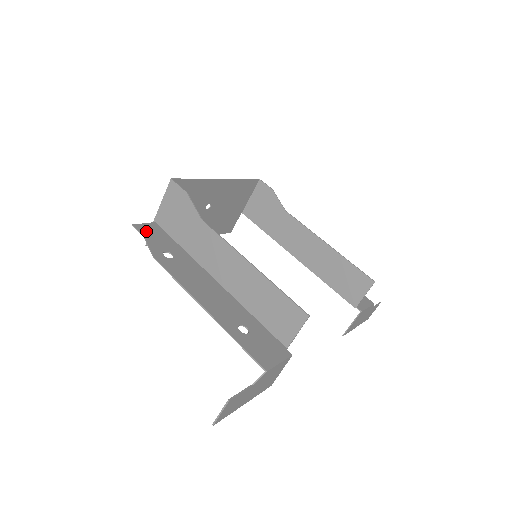
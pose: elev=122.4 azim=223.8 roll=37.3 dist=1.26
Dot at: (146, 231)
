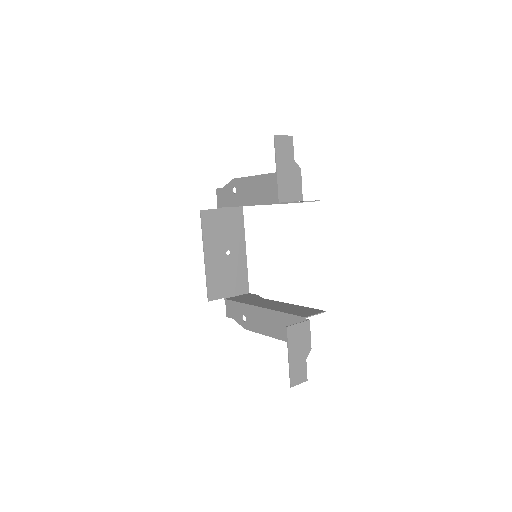
Dot at: (221, 193)
